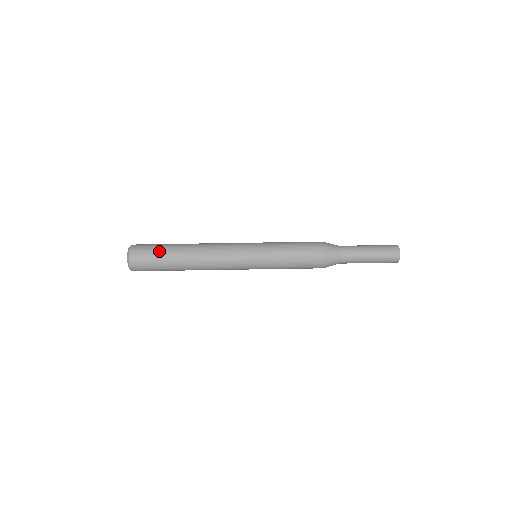
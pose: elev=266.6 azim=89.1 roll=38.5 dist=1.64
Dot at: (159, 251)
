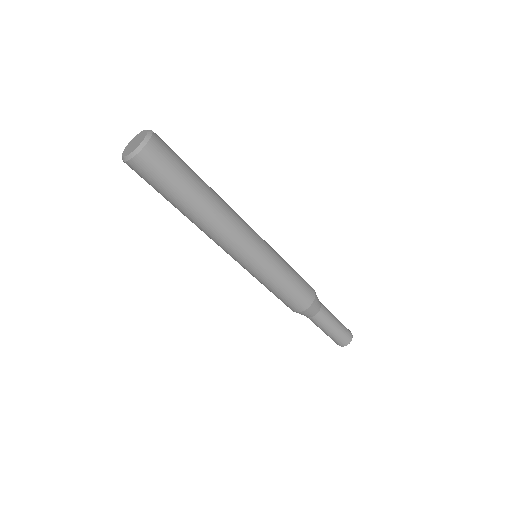
Dot at: (164, 191)
